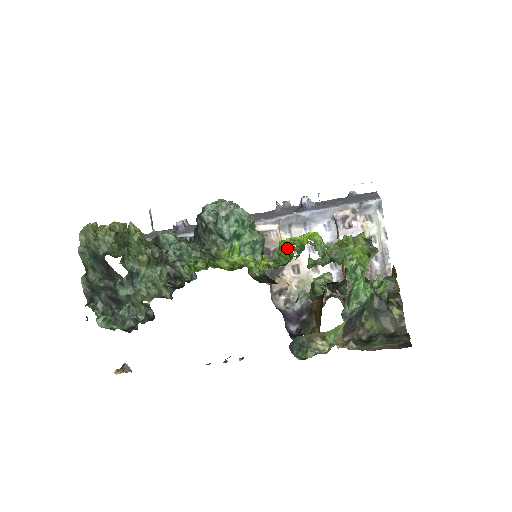
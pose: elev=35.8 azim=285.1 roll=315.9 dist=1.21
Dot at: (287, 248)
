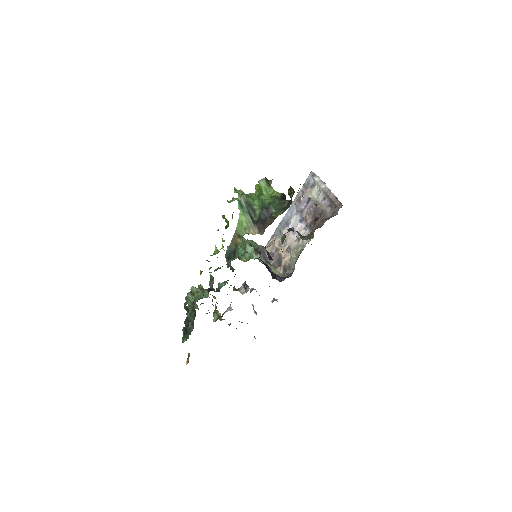
Dot at: (222, 217)
